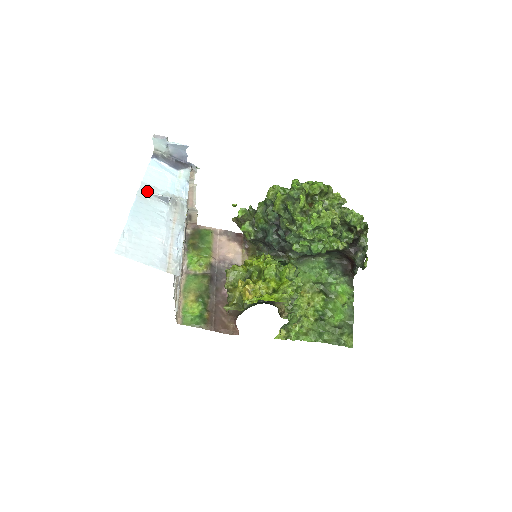
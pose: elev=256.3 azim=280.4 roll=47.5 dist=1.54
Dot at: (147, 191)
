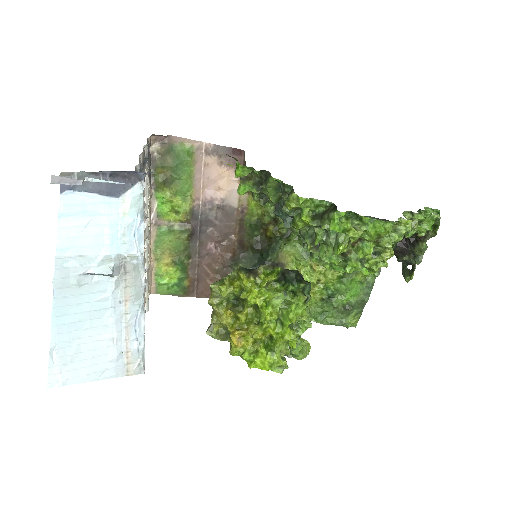
Dot at: (70, 271)
